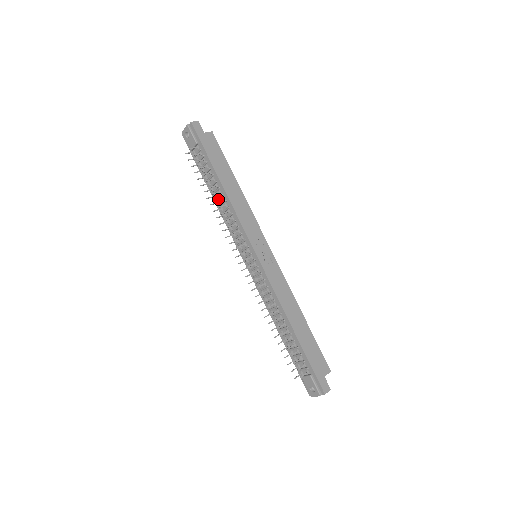
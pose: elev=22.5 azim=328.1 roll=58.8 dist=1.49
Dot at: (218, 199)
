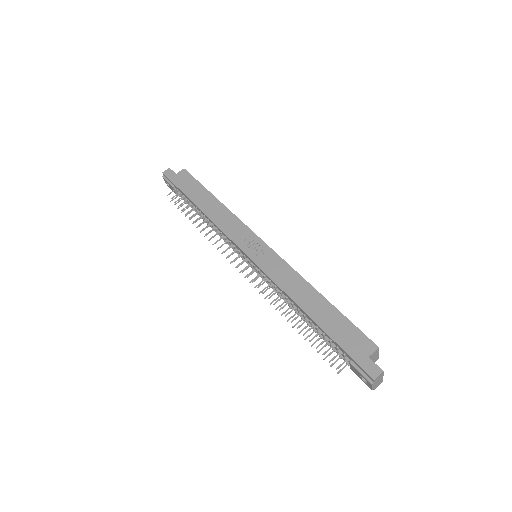
Dot at: (201, 223)
